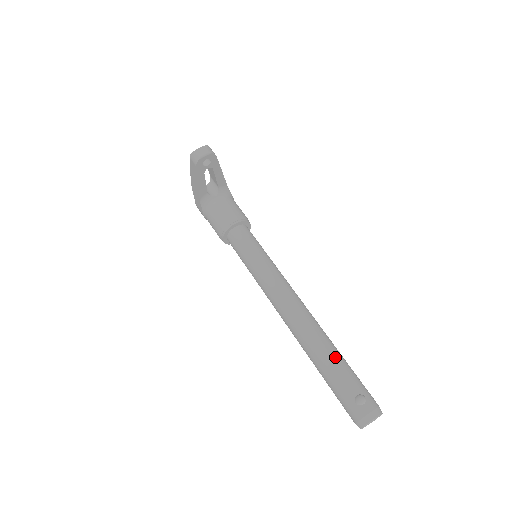
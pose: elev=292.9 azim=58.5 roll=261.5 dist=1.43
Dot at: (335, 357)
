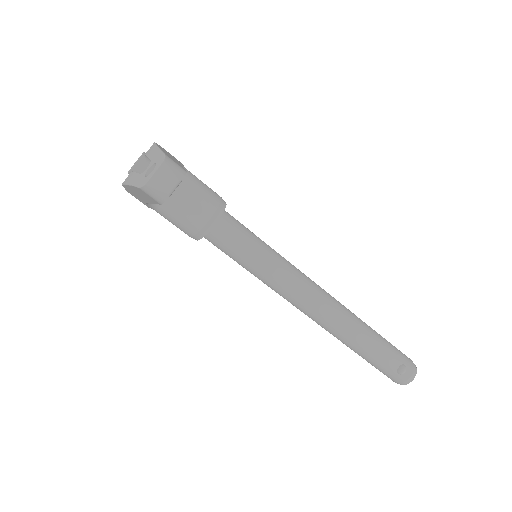
Dot at: (374, 342)
